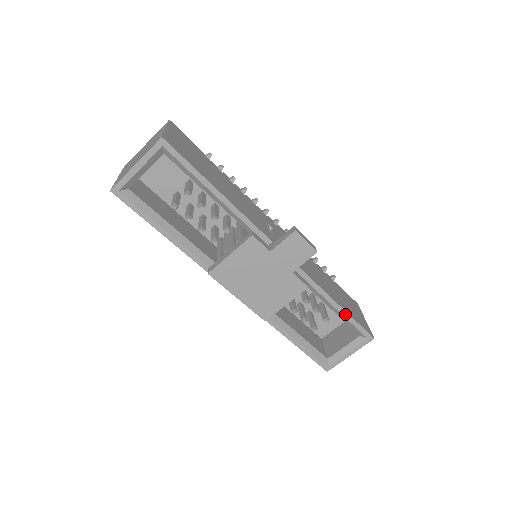
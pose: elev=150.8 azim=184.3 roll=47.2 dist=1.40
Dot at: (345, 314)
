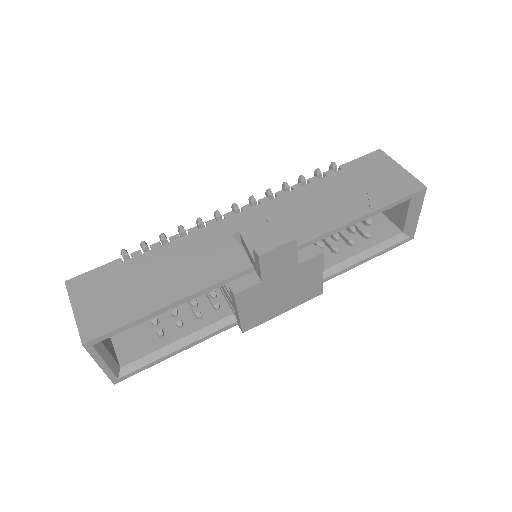
Dot at: (378, 211)
